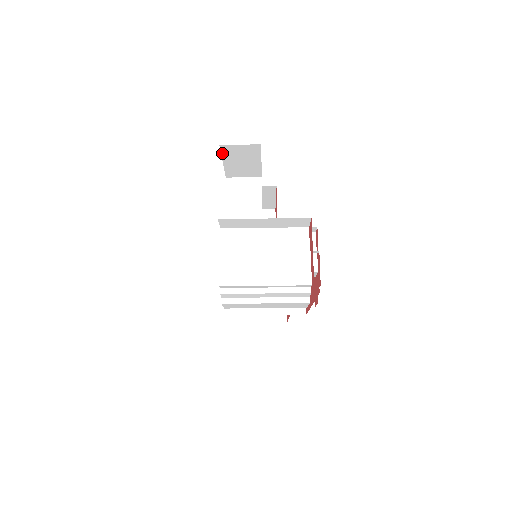
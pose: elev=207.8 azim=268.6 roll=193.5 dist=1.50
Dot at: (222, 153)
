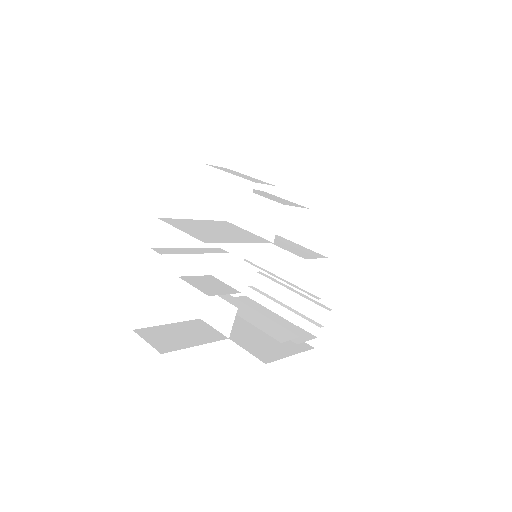
Dot at: occluded
